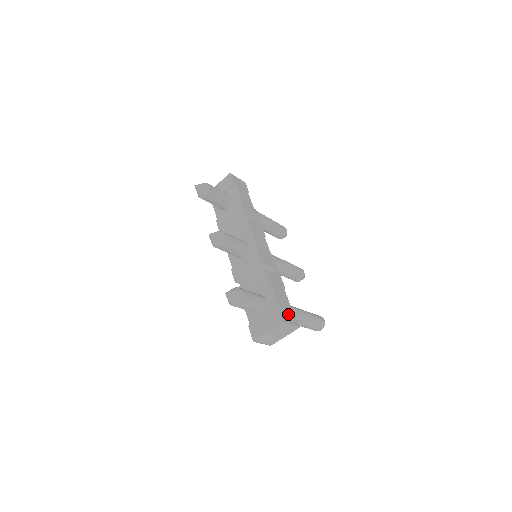
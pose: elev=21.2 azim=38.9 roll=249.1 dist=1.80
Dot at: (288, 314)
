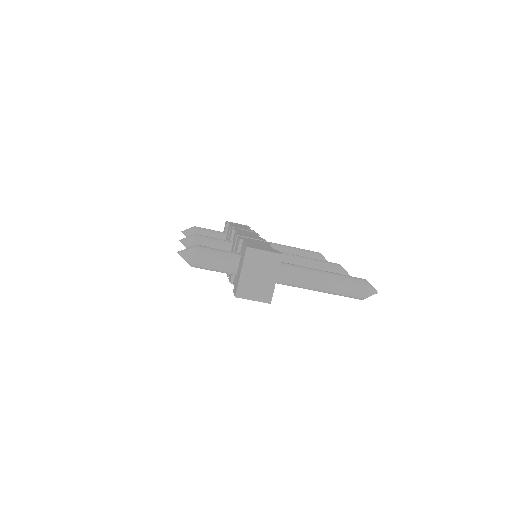
Dot at: (262, 248)
